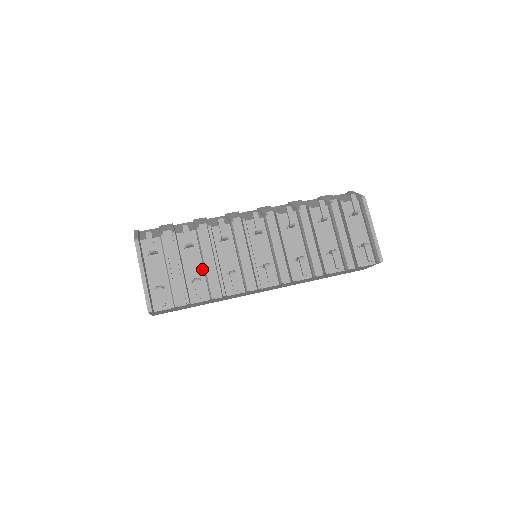
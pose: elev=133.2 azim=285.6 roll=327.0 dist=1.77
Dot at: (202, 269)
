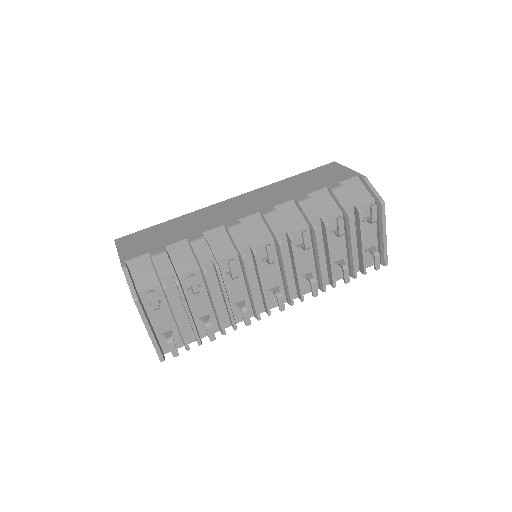
Dot at: (210, 306)
